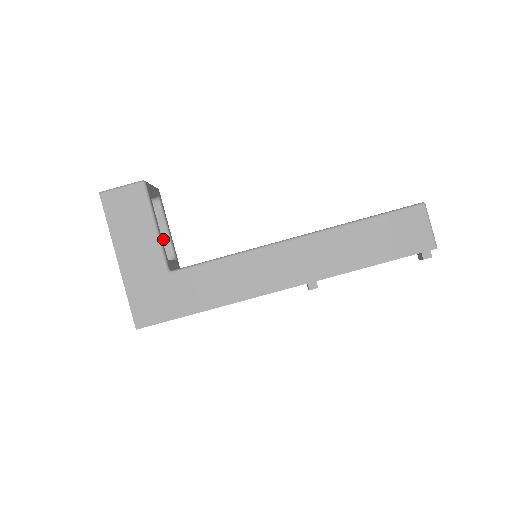
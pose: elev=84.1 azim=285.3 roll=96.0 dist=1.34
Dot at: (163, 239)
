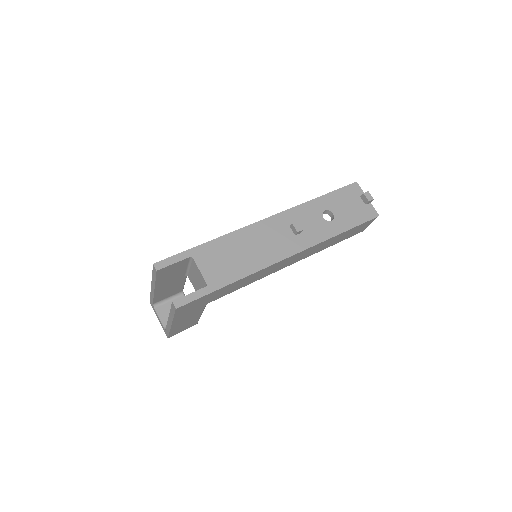
Dot at: occluded
